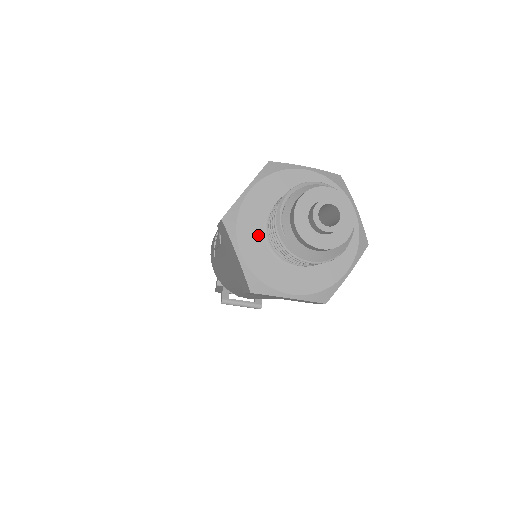
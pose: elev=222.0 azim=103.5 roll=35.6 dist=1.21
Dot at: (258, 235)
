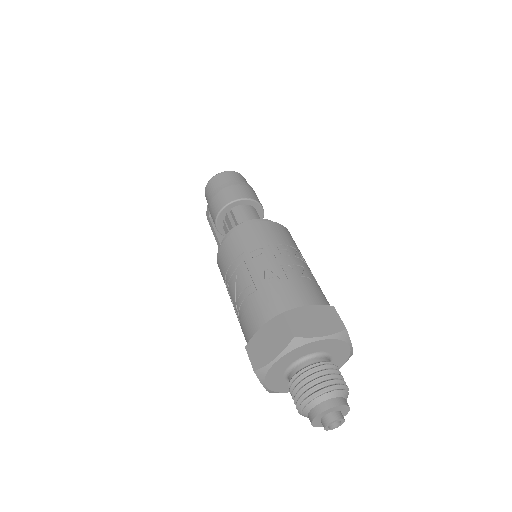
Dot at: (279, 377)
